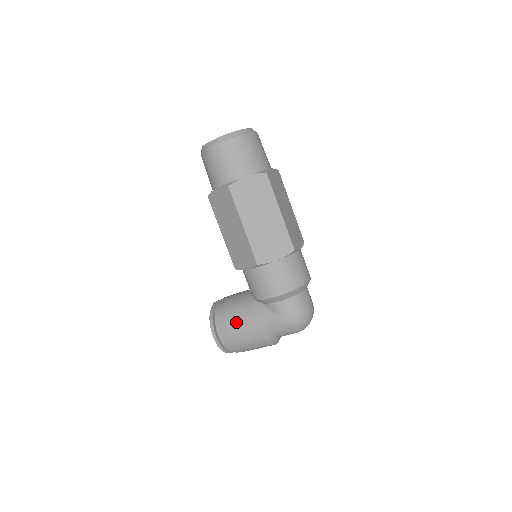
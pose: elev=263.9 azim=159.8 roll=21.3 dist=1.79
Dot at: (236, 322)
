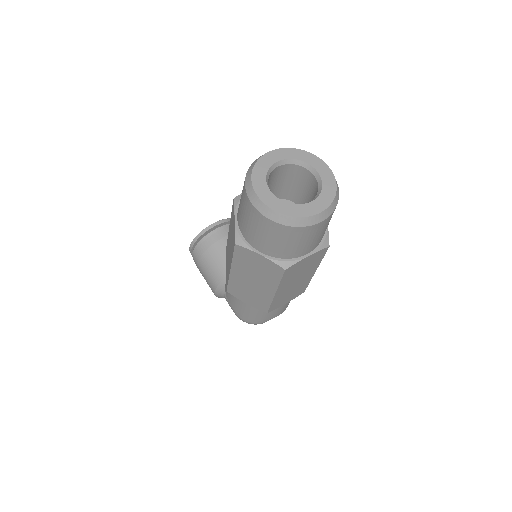
Dot at: (205, 270)
